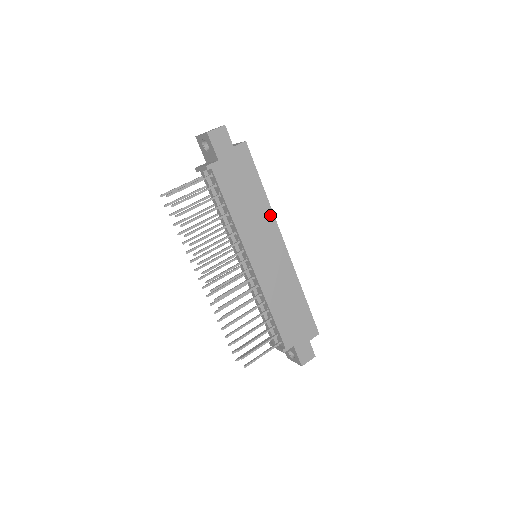
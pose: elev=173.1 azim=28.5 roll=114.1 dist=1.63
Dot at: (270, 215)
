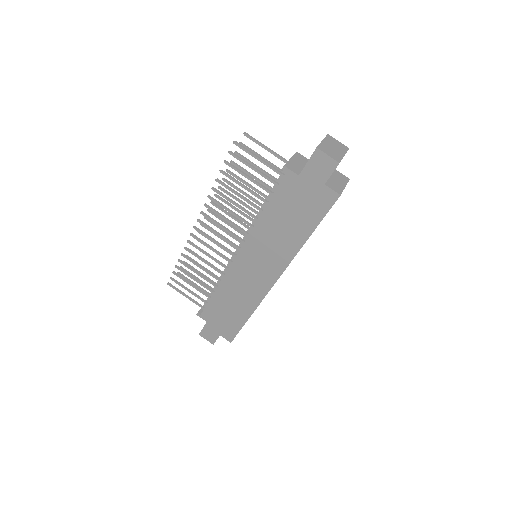
Dot at: (290, 255)
